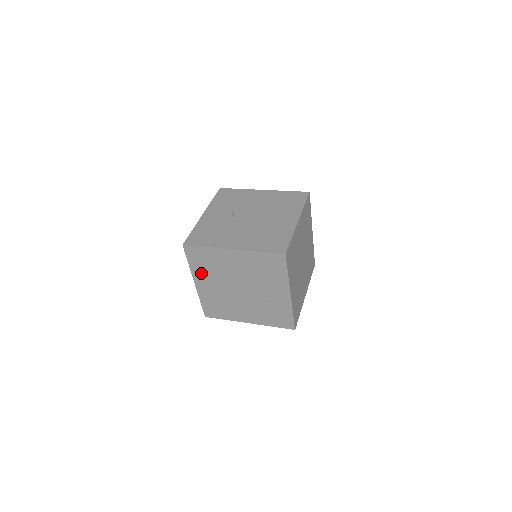
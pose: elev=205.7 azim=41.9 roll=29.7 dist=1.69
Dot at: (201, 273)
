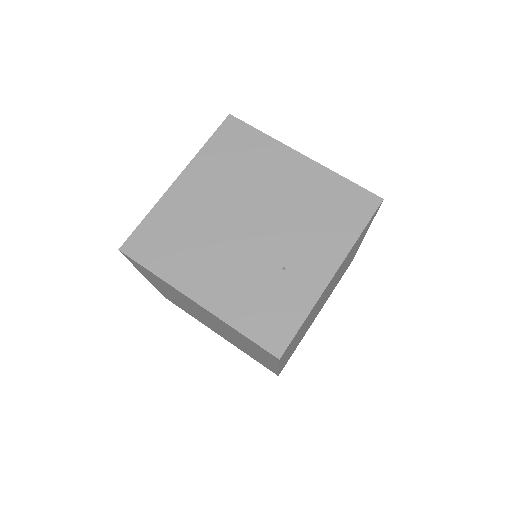
Dot at: (210, 167)
